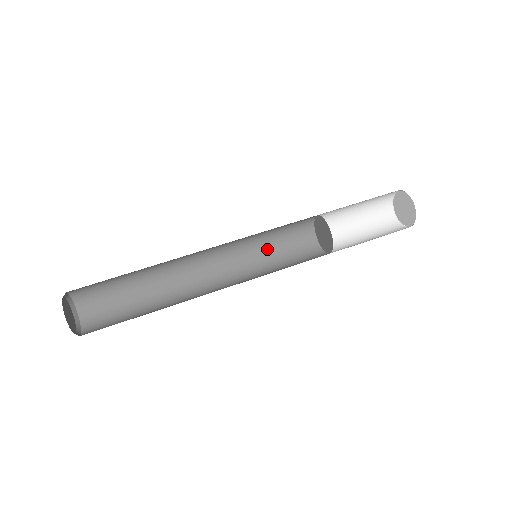
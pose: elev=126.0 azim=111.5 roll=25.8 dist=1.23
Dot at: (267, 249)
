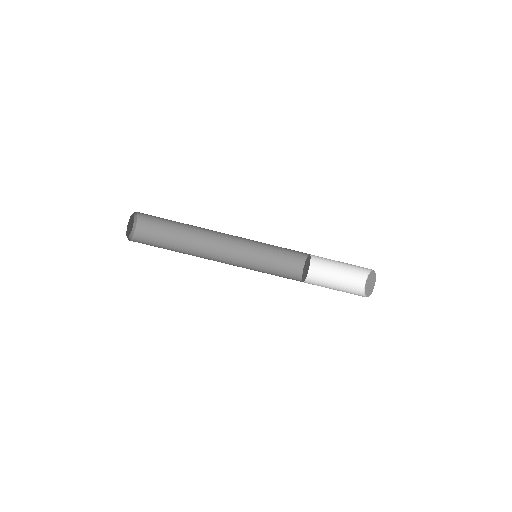
Dot at: occluded
